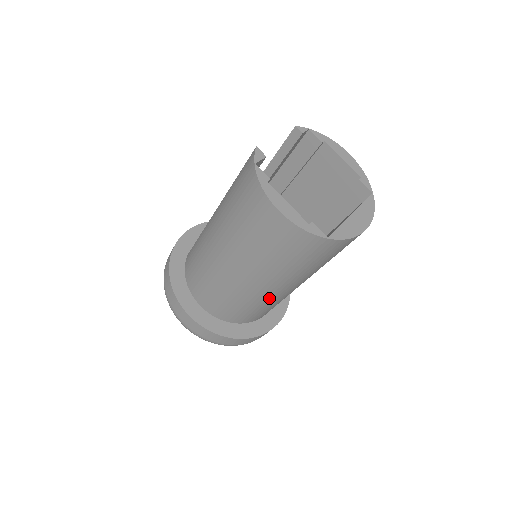
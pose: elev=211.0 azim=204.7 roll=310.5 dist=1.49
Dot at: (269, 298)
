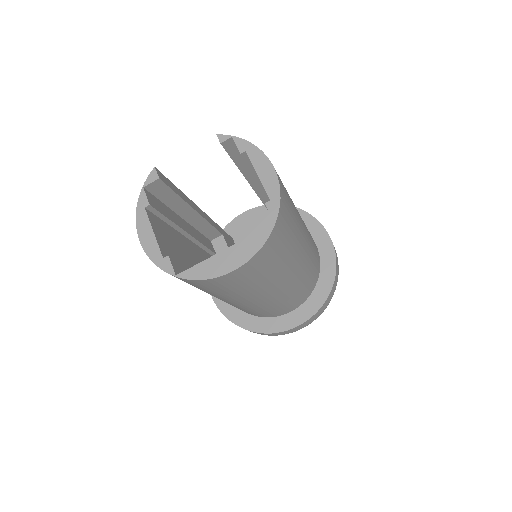
Dot at: (236, 305)
